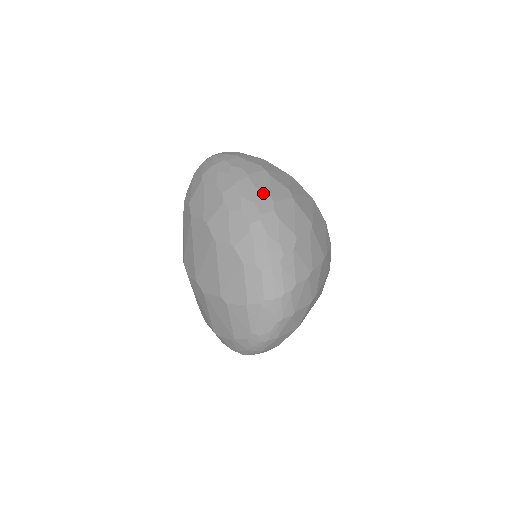
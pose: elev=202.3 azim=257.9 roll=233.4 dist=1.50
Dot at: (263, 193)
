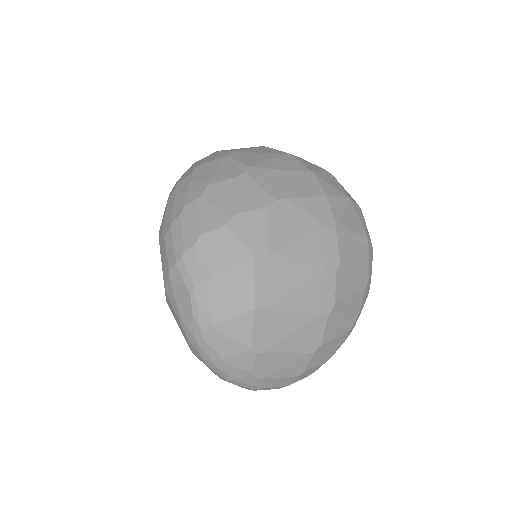
Dot at: (193, 166)
